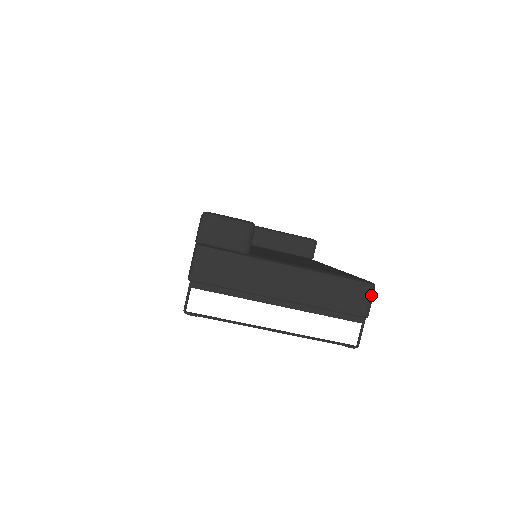
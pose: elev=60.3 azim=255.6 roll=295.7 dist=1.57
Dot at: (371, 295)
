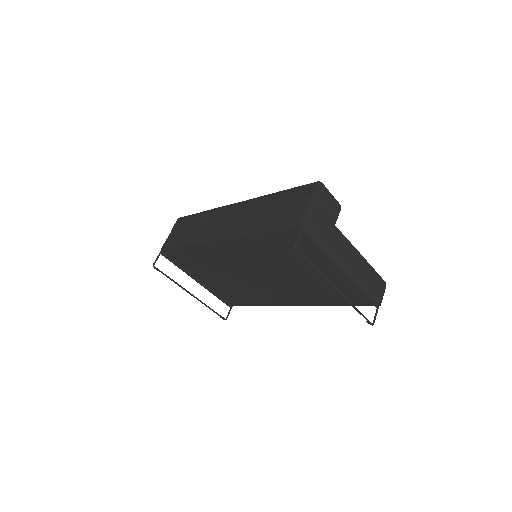
Dot at: occluded
